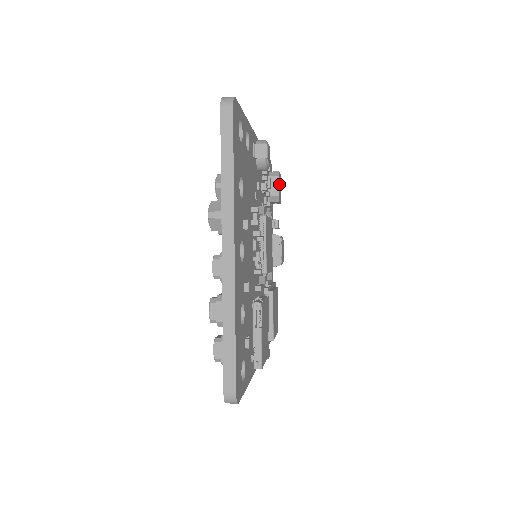
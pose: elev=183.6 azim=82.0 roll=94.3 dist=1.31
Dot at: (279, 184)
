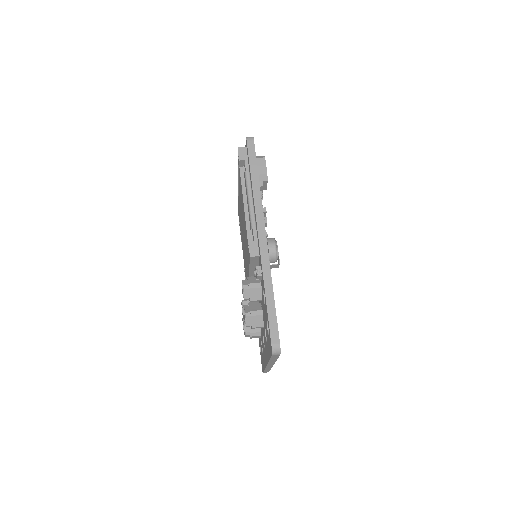
Dot at: occluded
